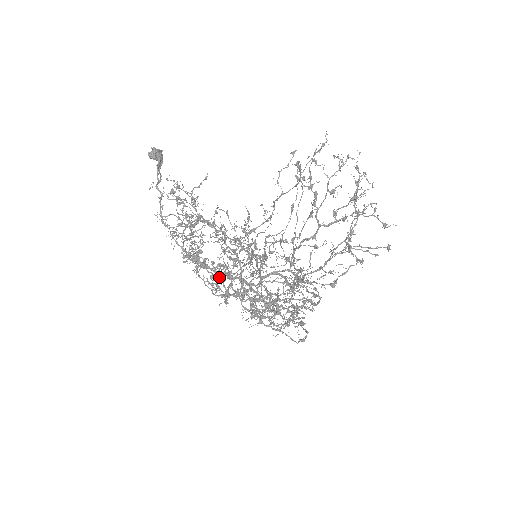
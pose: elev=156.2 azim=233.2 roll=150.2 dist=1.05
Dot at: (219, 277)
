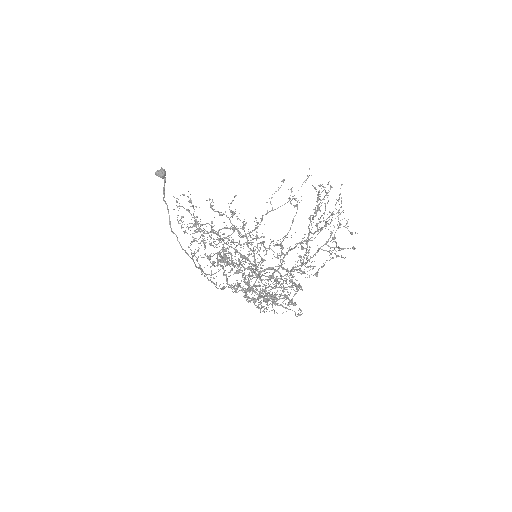
Dot at: occluded
